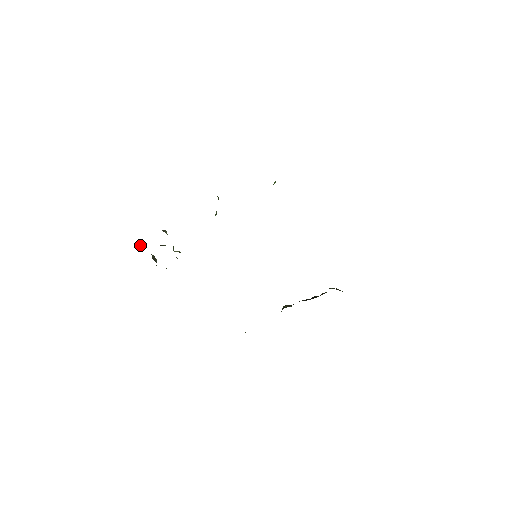
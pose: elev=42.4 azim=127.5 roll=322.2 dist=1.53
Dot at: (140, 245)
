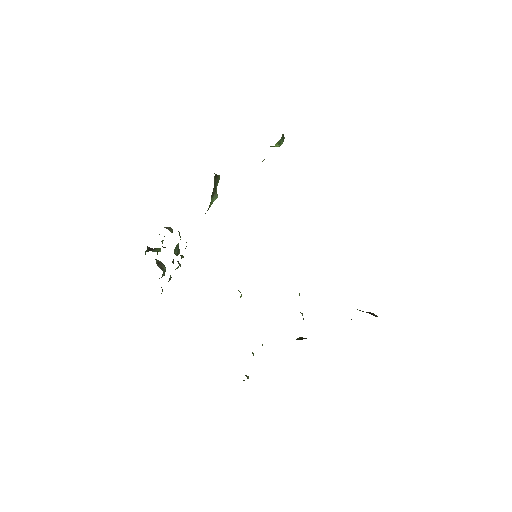
Dot at: (151, 250)
